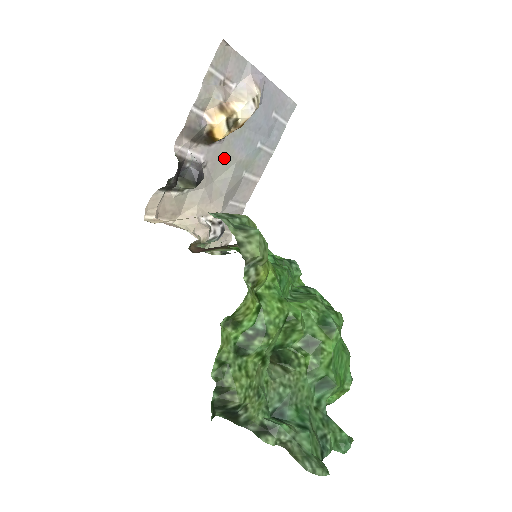
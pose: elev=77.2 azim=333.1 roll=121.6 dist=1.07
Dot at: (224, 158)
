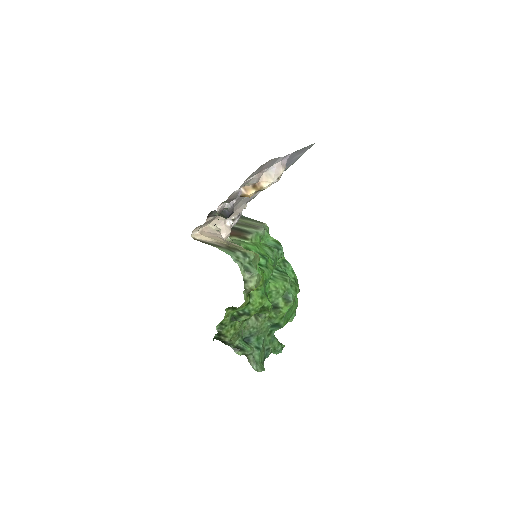
Dot at: occluded
